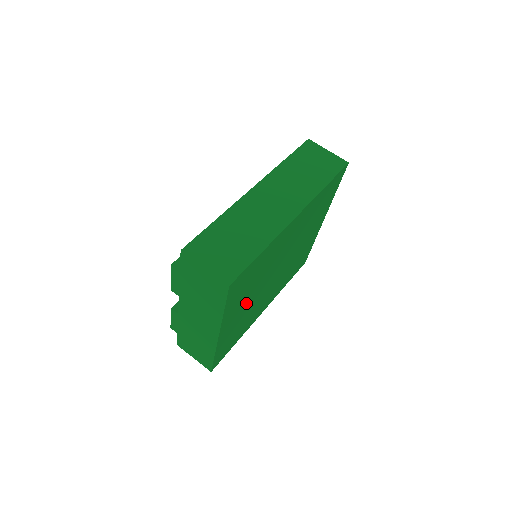
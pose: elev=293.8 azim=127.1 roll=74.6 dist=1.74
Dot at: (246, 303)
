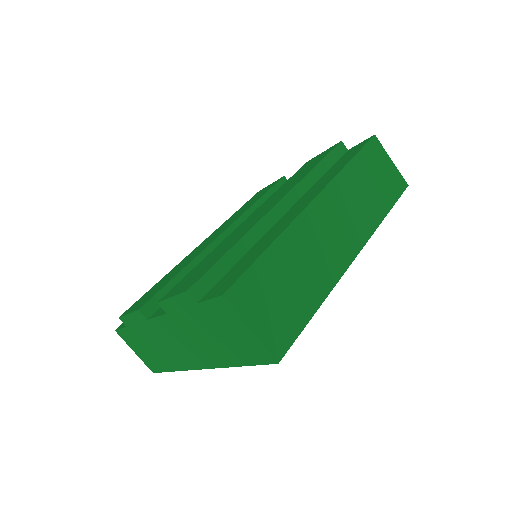
Dot at: occluded
